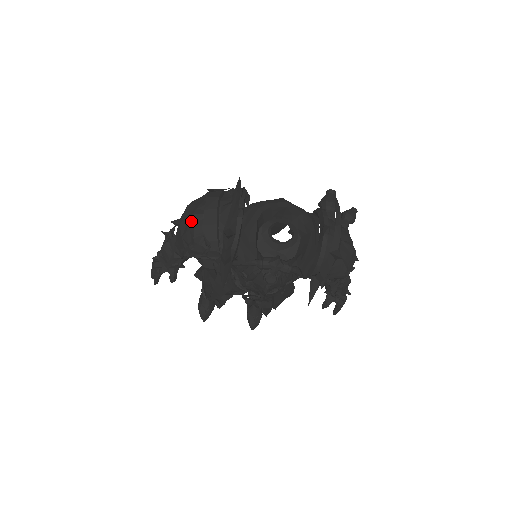
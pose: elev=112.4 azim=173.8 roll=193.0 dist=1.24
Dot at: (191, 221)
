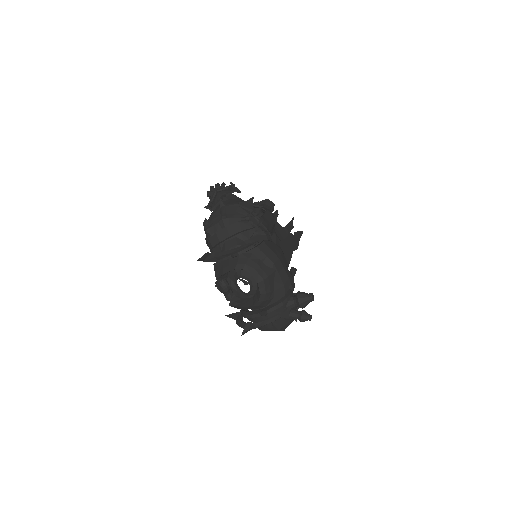
Dot at: (219, 219)
